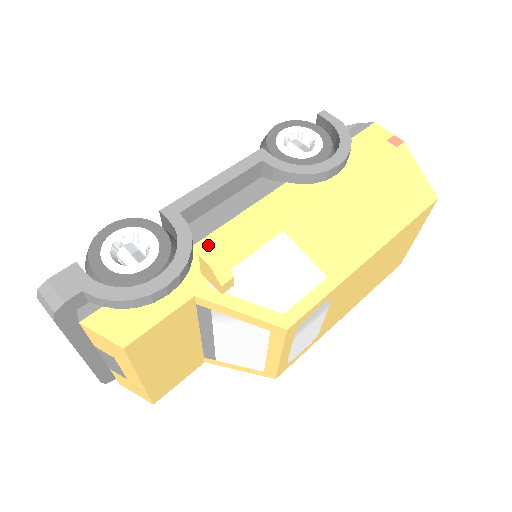
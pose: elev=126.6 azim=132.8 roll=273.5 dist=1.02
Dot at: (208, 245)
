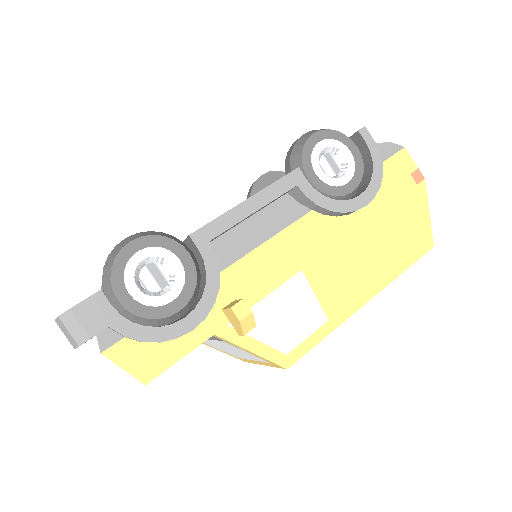
Dot at: (231, 277)
